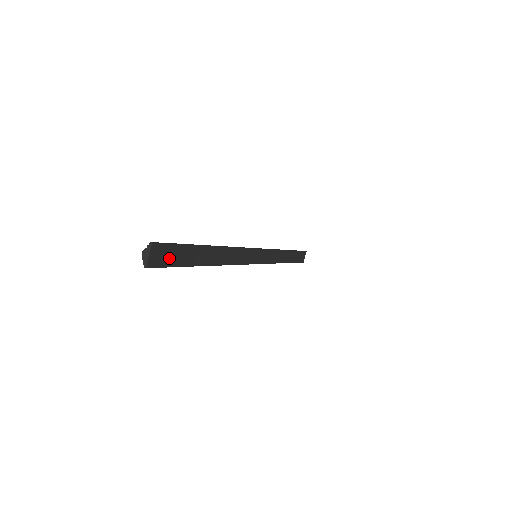
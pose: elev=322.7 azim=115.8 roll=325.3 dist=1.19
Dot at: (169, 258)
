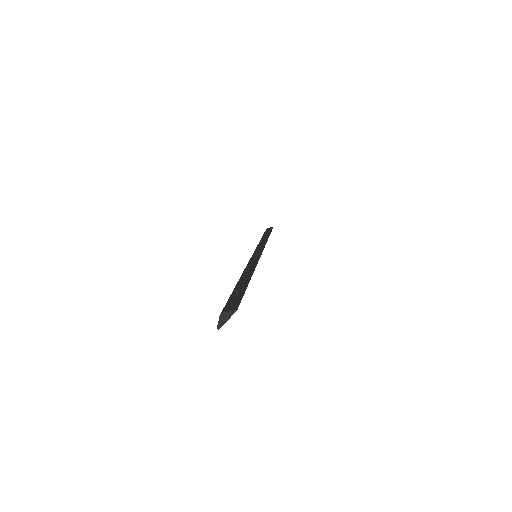
Dot at: occluded
